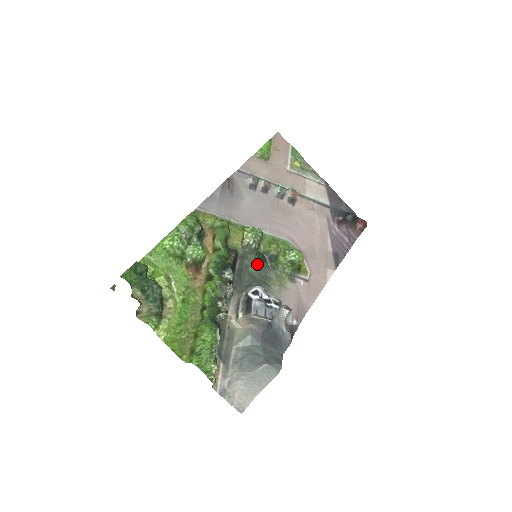
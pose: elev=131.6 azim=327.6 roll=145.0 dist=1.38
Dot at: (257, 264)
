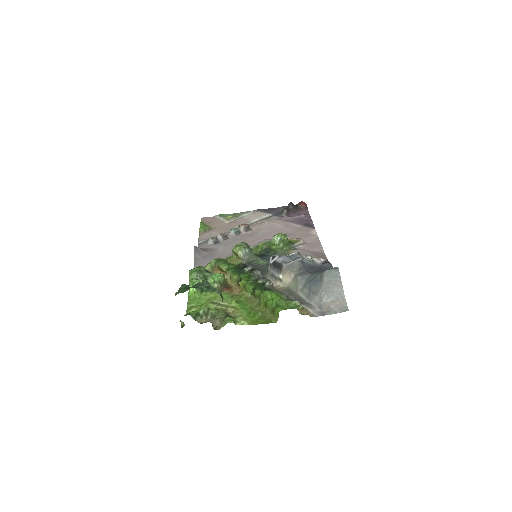
Dot at: (262, 260)
